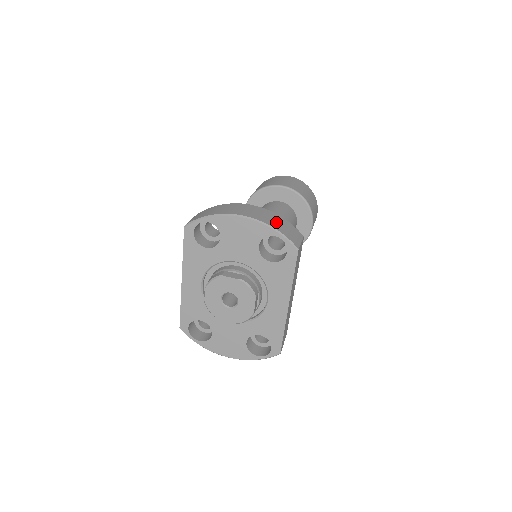
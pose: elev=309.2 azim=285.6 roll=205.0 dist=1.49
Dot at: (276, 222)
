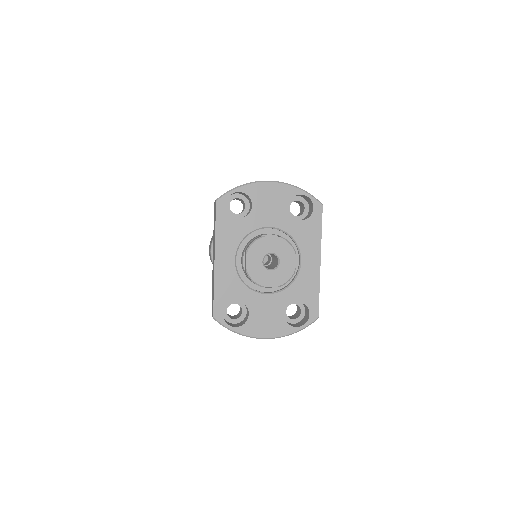
Dot at: occluded
